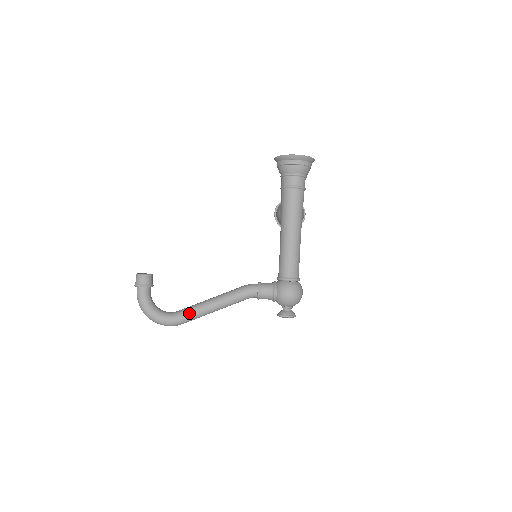
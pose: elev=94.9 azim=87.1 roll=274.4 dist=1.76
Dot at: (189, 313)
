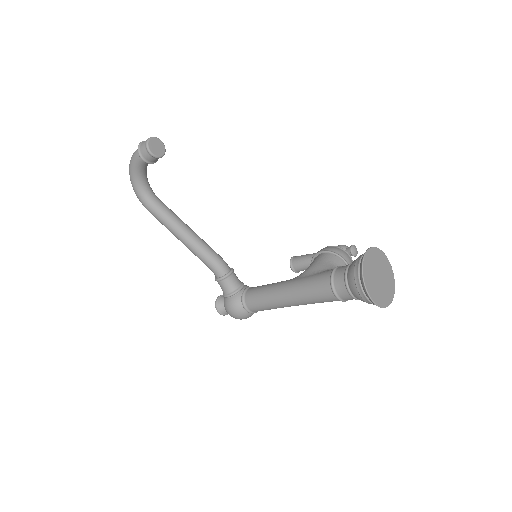
Dot at: (159, 217)
